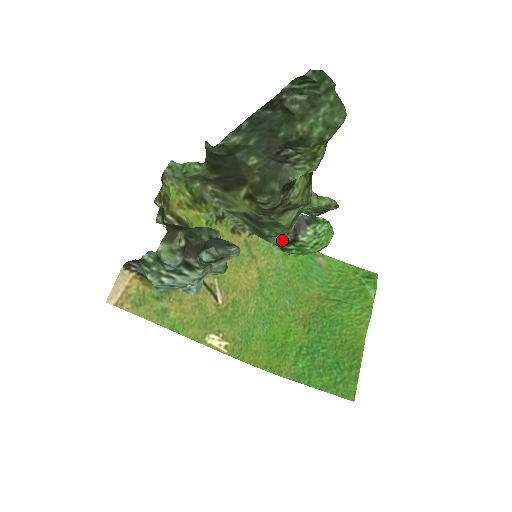
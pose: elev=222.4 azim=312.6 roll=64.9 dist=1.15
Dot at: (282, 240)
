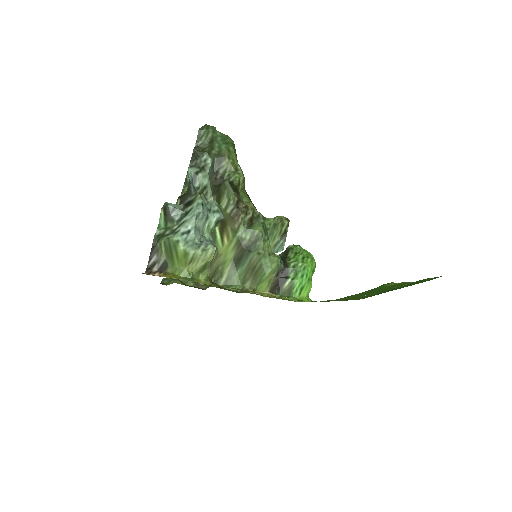
Dot at: (274, 261)
